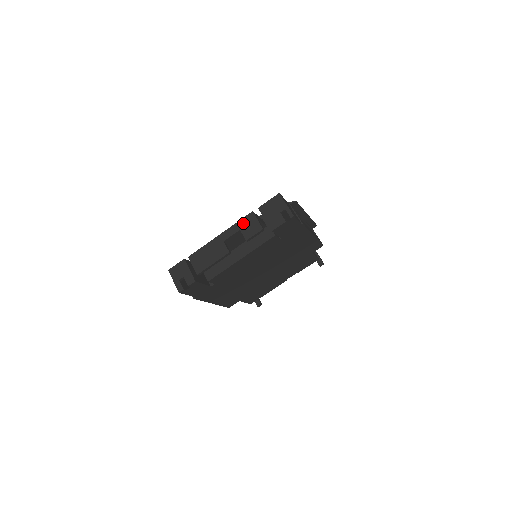
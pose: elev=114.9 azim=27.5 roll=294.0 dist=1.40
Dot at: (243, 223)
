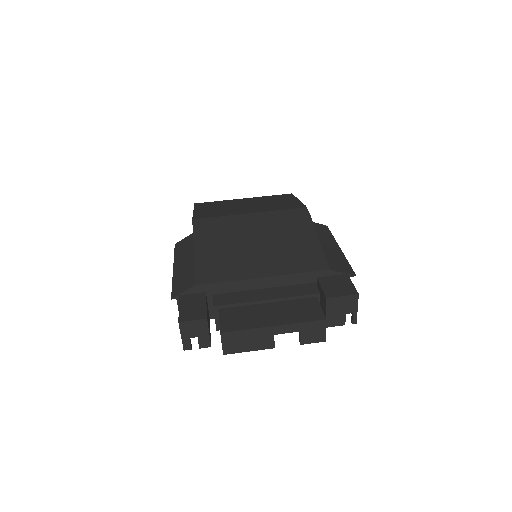
Dot at: (308, 327)
